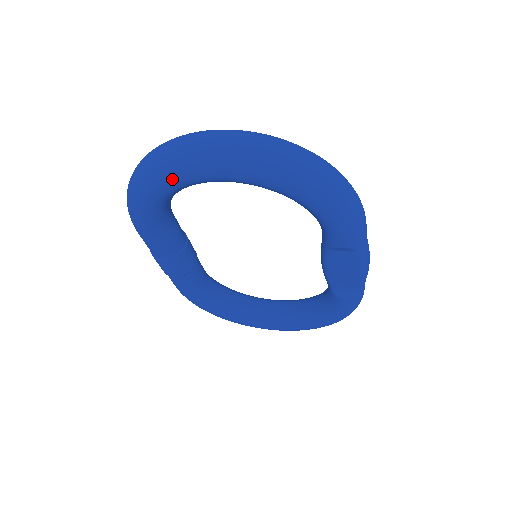
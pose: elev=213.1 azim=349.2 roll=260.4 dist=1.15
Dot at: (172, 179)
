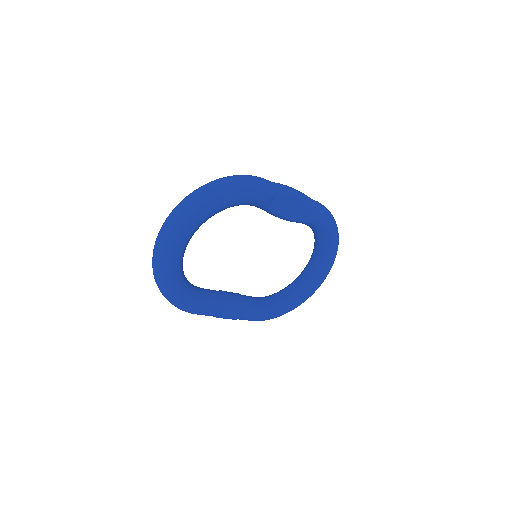
Dot at: (171, 268)
